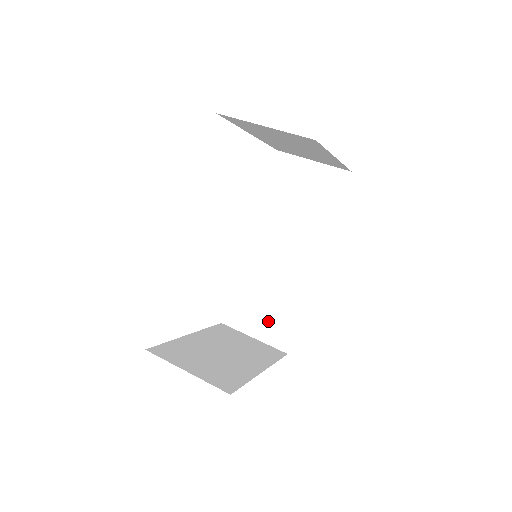
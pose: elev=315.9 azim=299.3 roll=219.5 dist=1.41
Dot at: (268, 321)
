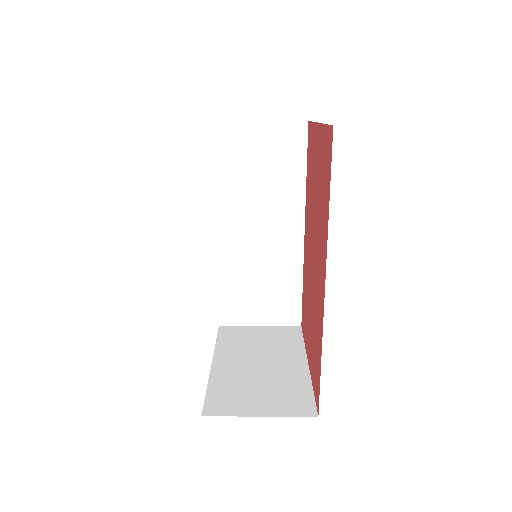
Dot at: (270, 304)
